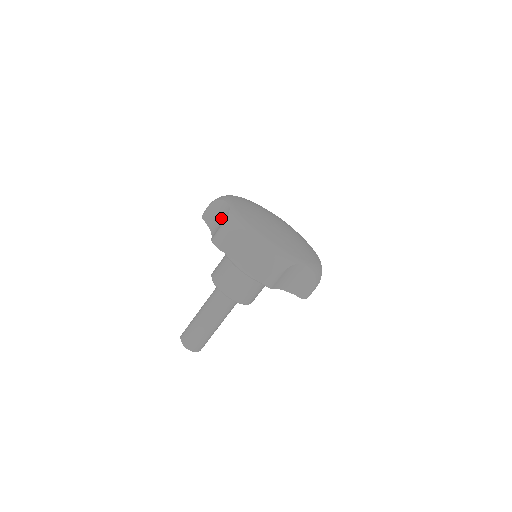
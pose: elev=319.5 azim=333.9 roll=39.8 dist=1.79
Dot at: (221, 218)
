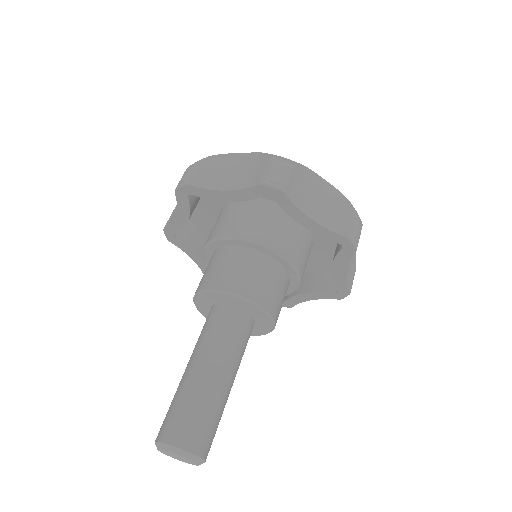
Dot at: (242, 167)
